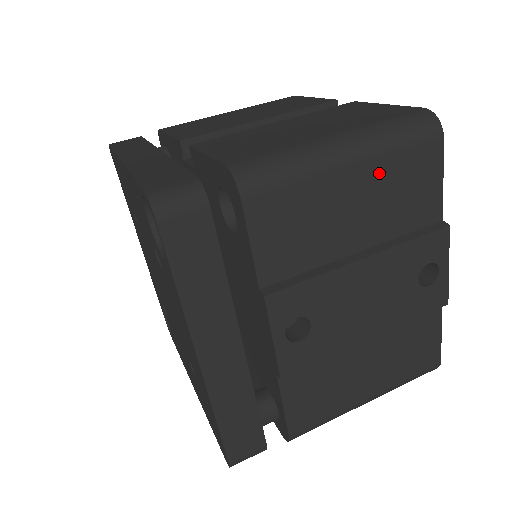
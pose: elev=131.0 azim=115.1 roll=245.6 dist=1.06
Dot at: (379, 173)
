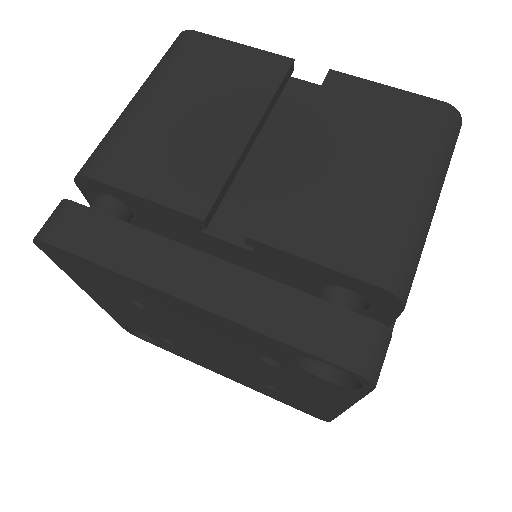
Dot at: occluded
